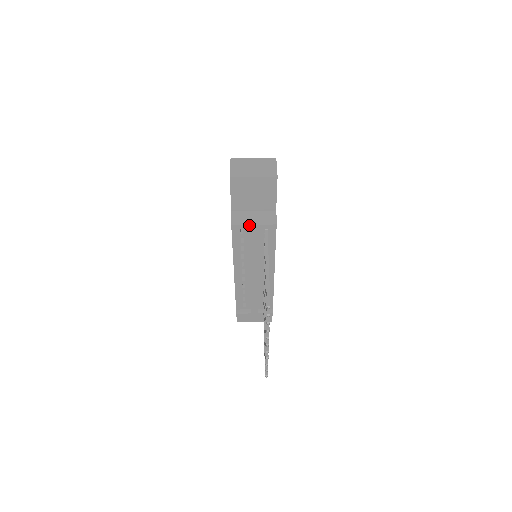
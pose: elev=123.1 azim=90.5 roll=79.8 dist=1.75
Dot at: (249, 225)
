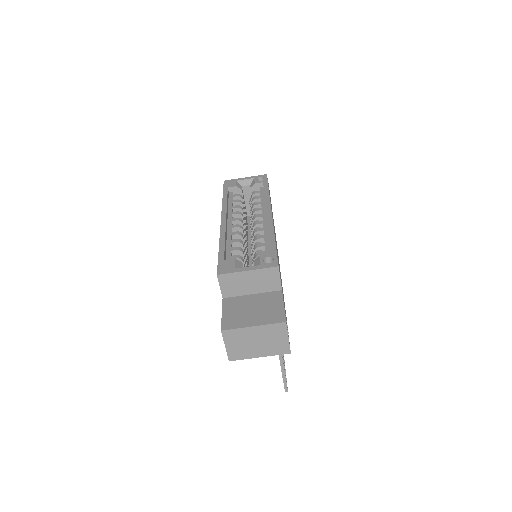
Dot at: occluded
